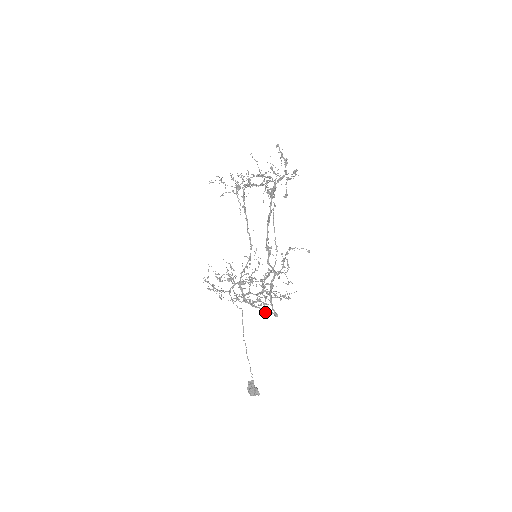
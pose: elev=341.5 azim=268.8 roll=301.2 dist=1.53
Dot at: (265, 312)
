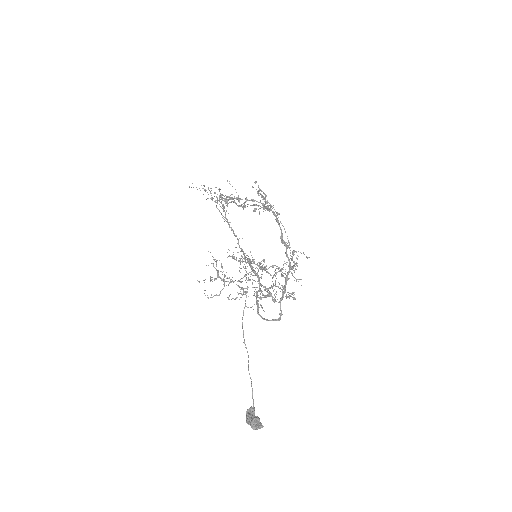
Dot at: occluded
